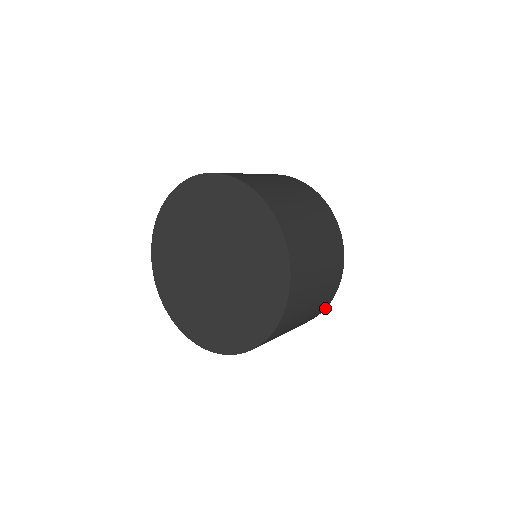
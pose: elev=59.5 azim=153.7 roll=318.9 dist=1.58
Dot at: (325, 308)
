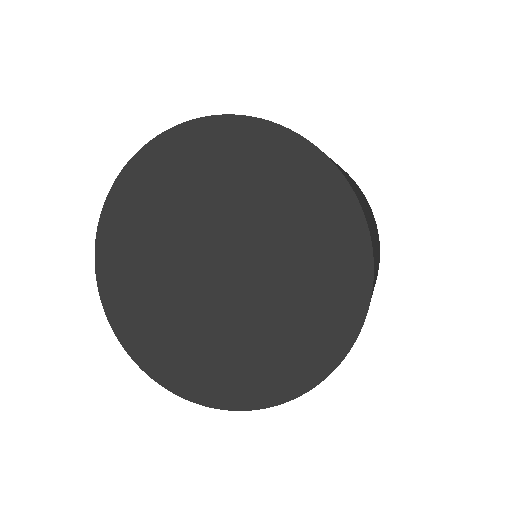
Dot at: occluded
